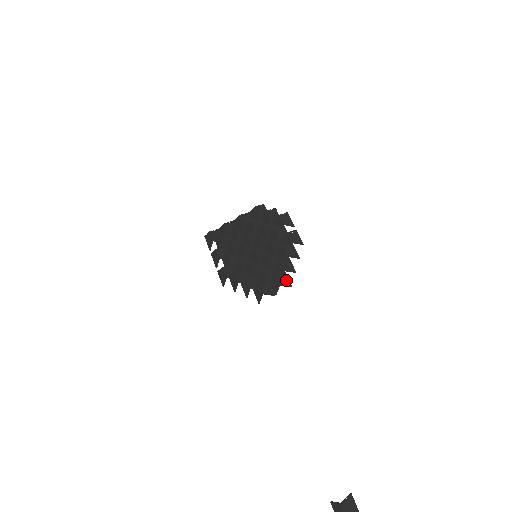
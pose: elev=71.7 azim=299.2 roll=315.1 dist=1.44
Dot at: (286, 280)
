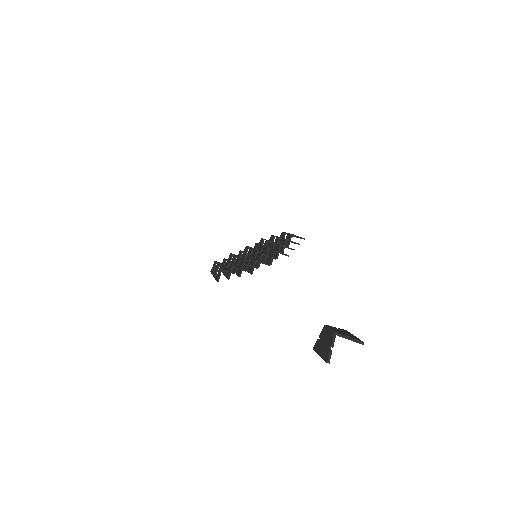
Dot at: occluded
